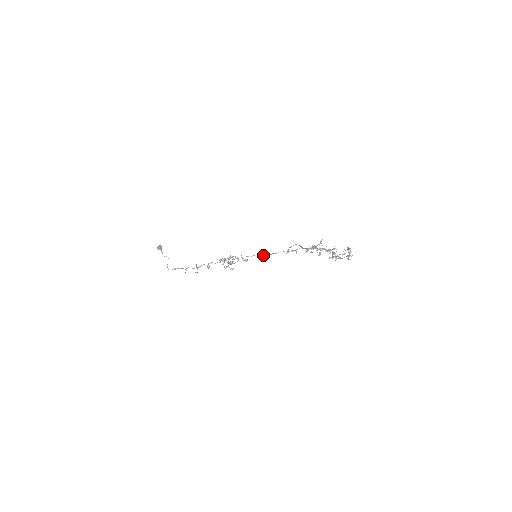
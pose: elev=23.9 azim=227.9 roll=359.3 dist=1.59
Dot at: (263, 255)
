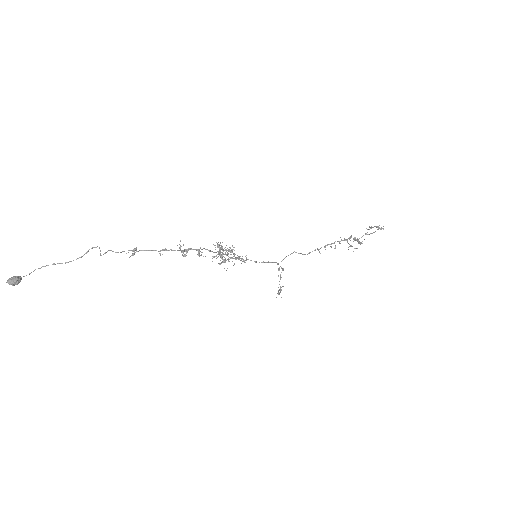
Dot at: occluded
